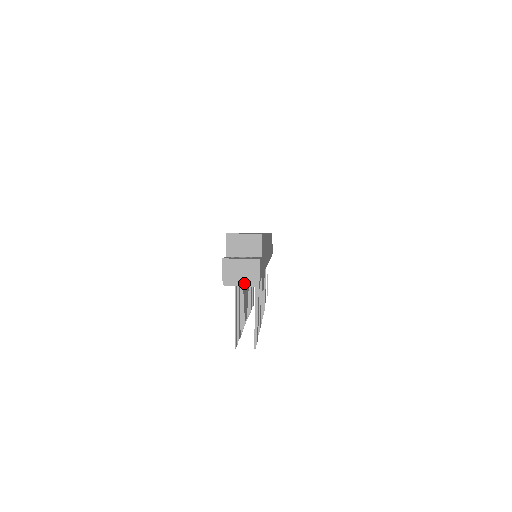
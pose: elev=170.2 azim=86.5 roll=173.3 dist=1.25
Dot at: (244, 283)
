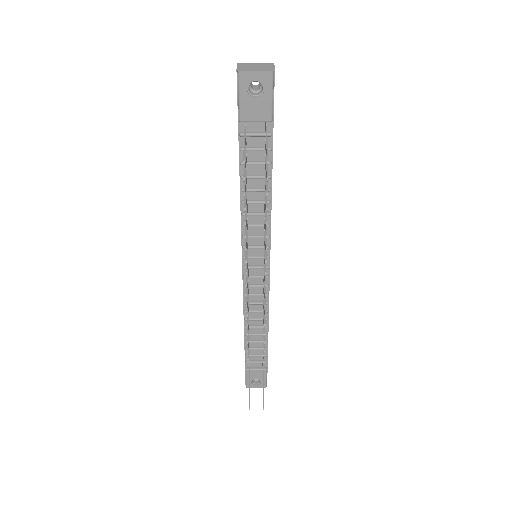
Dot at: (259, 70)
